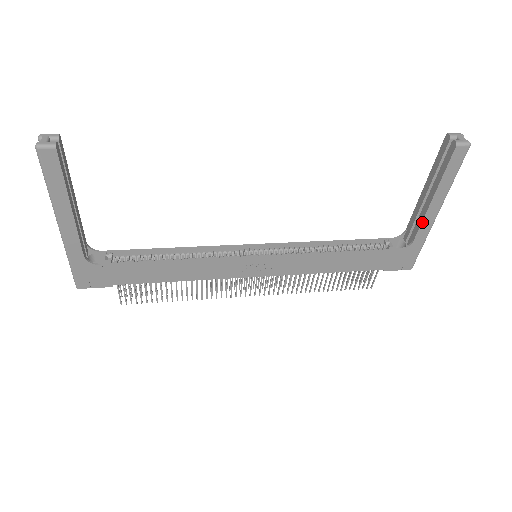
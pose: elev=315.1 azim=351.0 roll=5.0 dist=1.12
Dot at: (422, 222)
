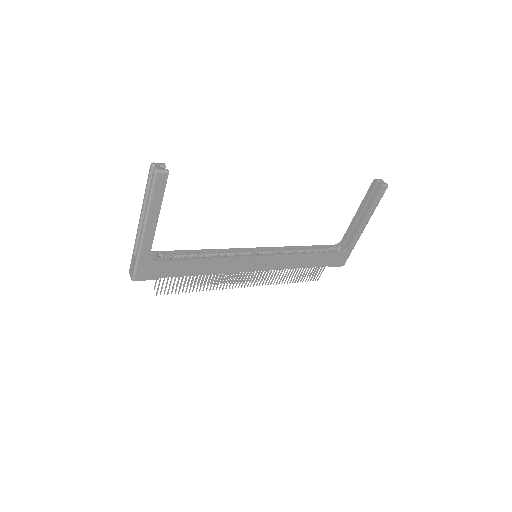
Dot at: (356, 233)
